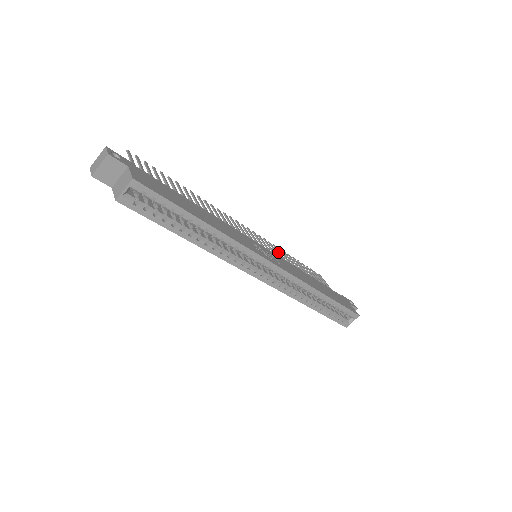
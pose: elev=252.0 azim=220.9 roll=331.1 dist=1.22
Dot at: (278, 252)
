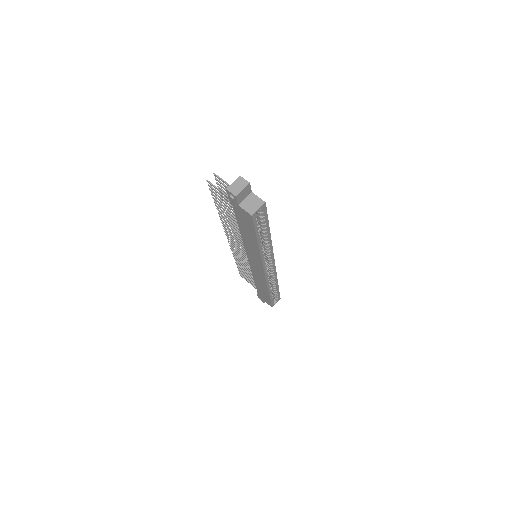
Dot at: occluded
